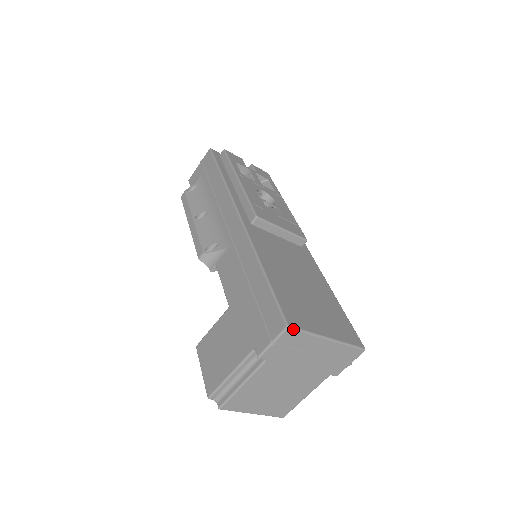
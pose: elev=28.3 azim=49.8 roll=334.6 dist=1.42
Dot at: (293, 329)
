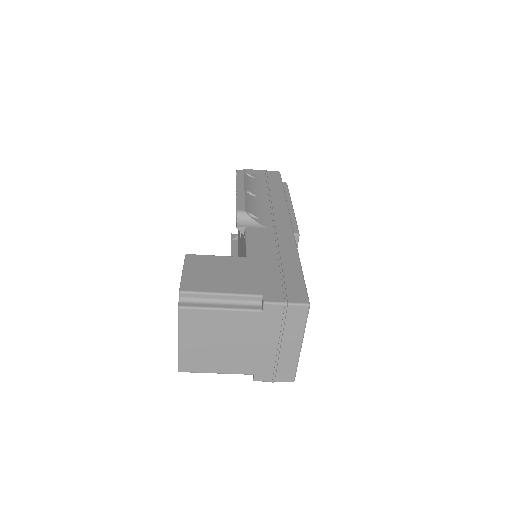
Dot at: (308, 310)
